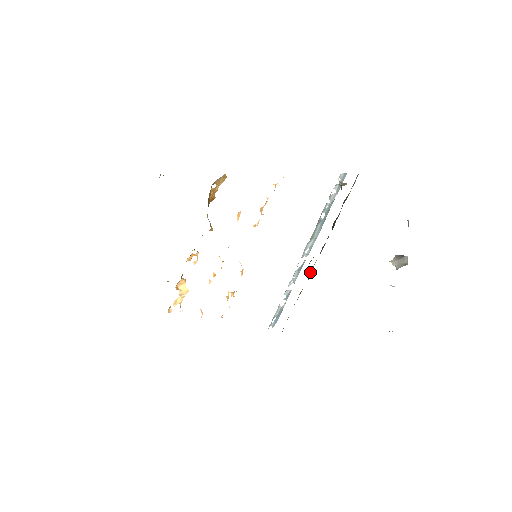
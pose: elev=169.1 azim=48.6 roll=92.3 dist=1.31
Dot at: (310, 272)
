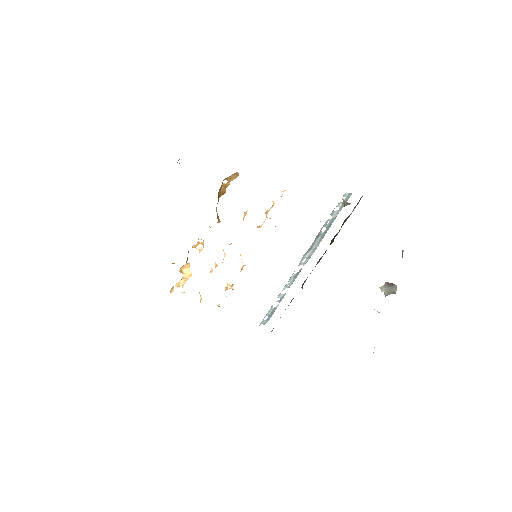
Dot at: (304, 281)
